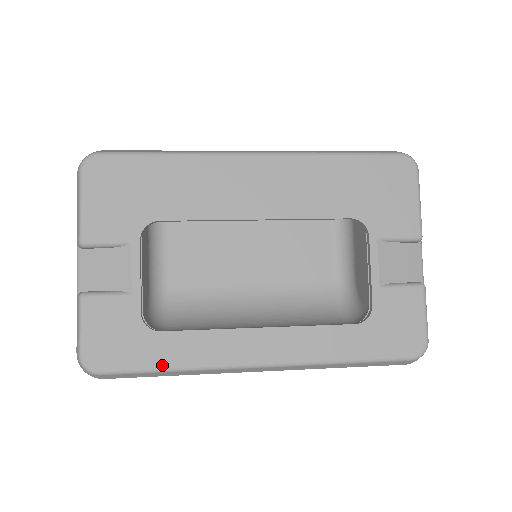
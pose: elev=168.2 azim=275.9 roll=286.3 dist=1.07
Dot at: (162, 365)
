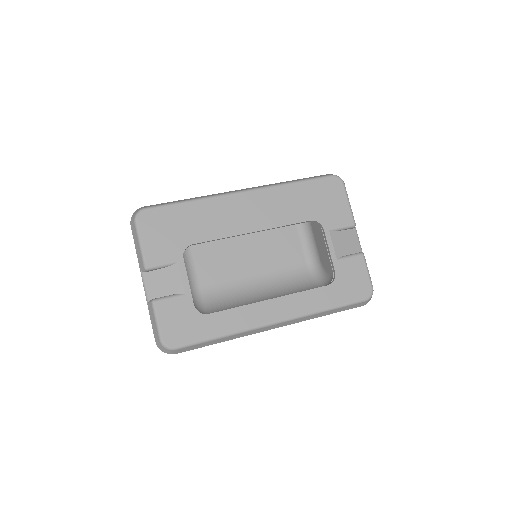
Dot at: (214, 335)
